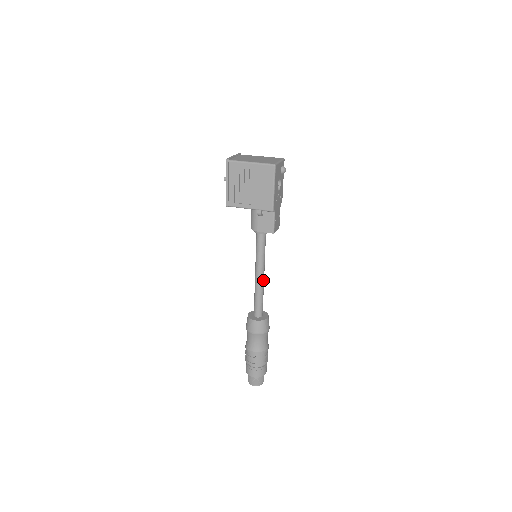
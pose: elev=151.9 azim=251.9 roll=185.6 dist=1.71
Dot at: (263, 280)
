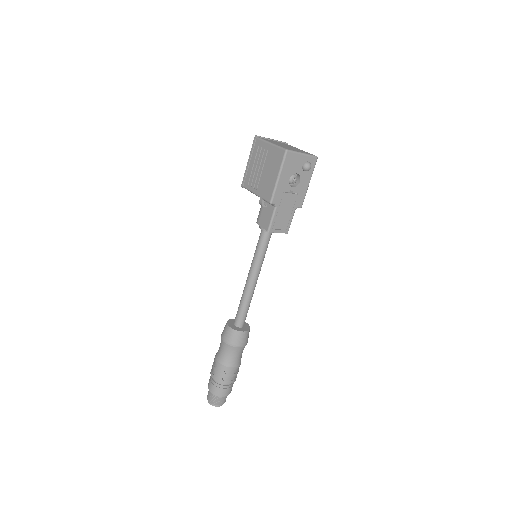
Dot at: (252, 286)
